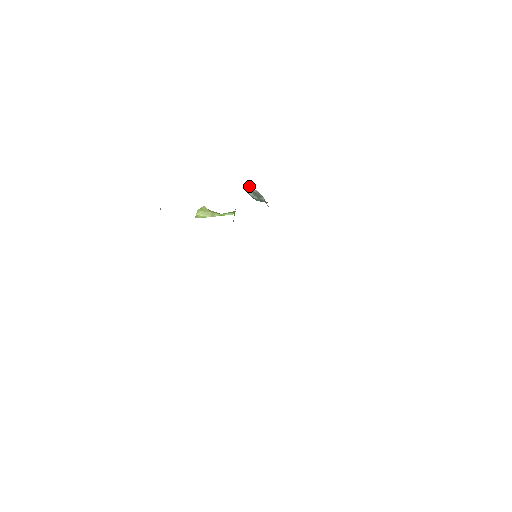
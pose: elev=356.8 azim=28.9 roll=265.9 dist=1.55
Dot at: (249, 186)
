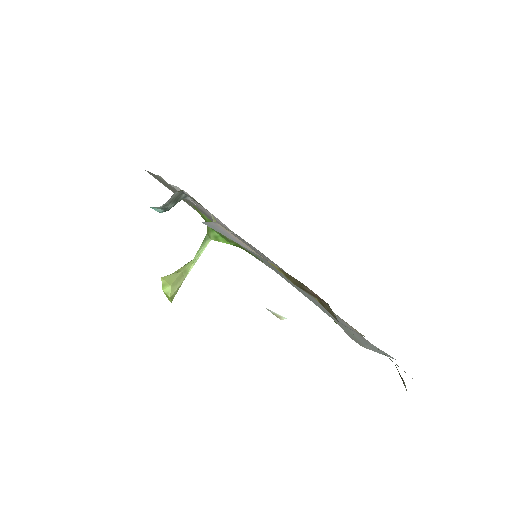
Dot at: (172, 195)
